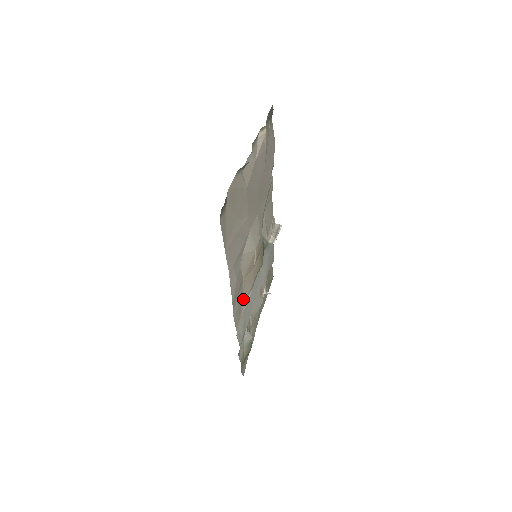
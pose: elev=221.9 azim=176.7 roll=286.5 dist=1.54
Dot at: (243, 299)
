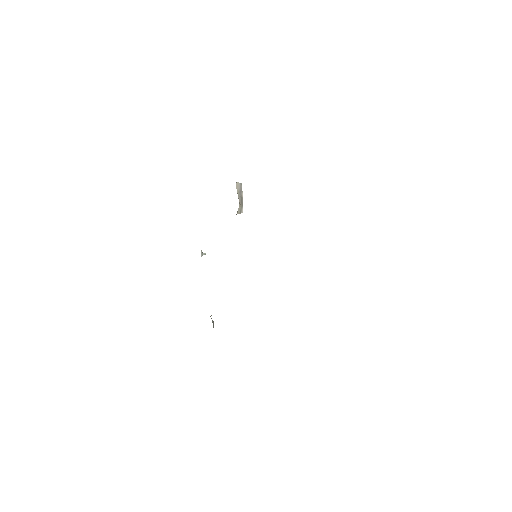
Dot at: occluded
